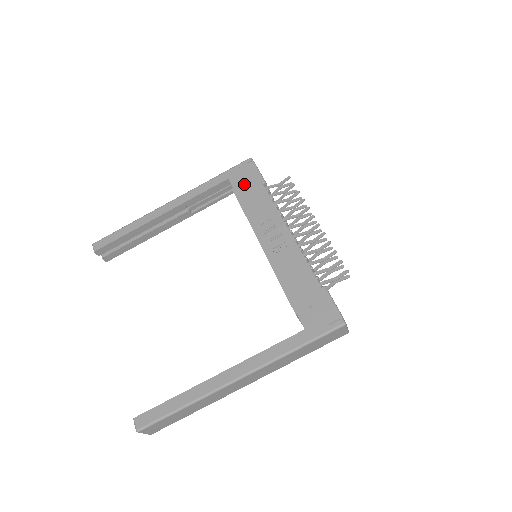
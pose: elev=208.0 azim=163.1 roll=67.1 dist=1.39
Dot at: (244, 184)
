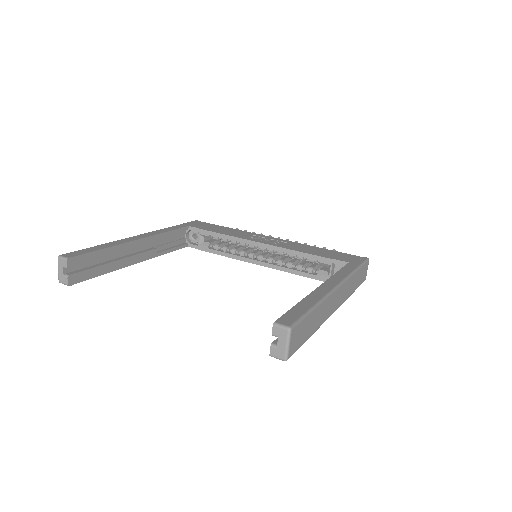
Dot at: (207, 227)
